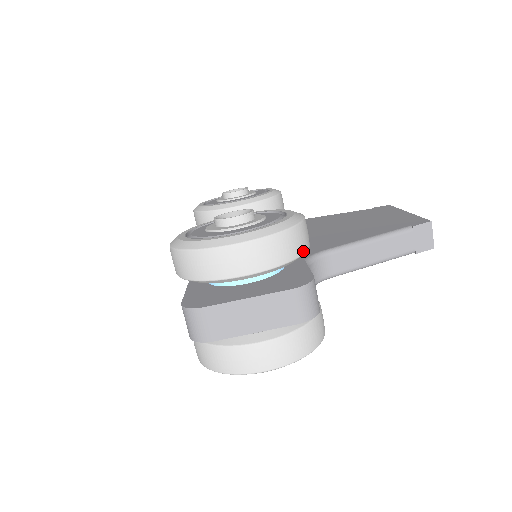
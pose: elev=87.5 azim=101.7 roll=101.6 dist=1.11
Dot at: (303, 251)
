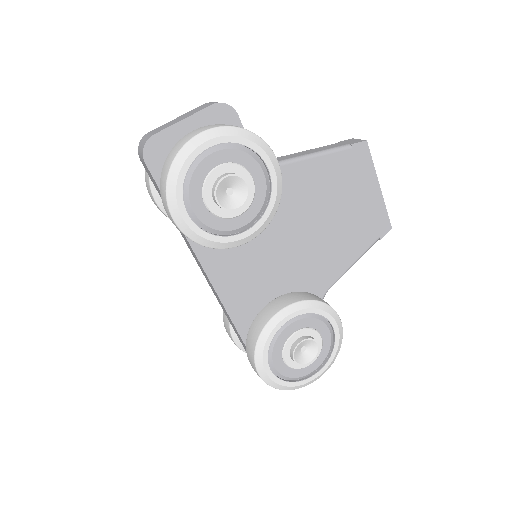
Dot at: occluded
